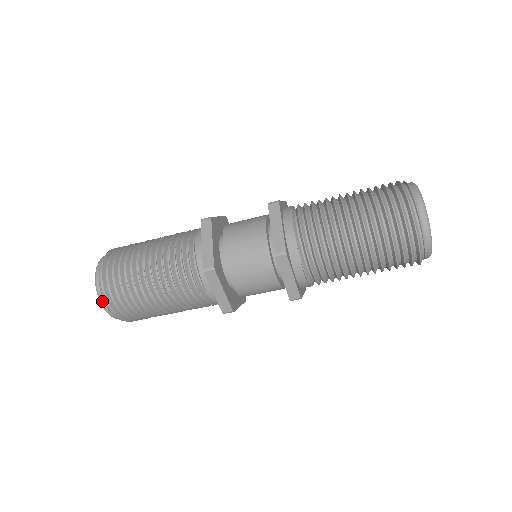
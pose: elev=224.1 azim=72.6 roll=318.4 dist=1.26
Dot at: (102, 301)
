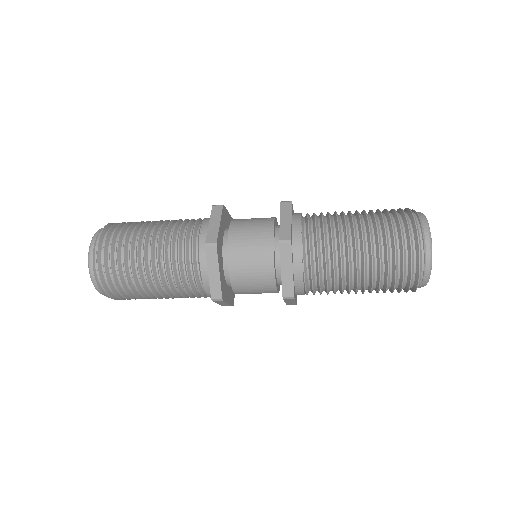
Dot at: (91, 264)
